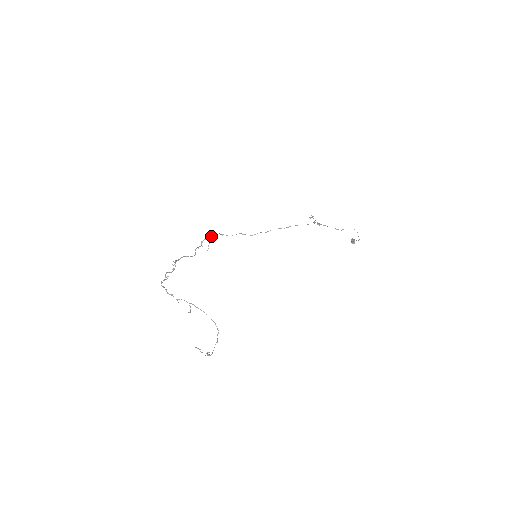
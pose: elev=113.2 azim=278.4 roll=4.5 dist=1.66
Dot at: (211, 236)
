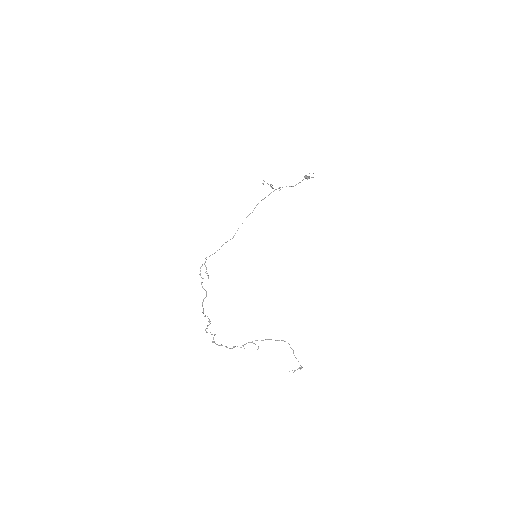
Dot at: (205, 266)
